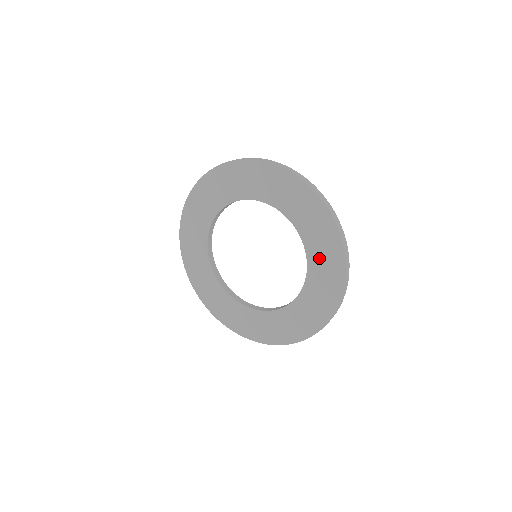
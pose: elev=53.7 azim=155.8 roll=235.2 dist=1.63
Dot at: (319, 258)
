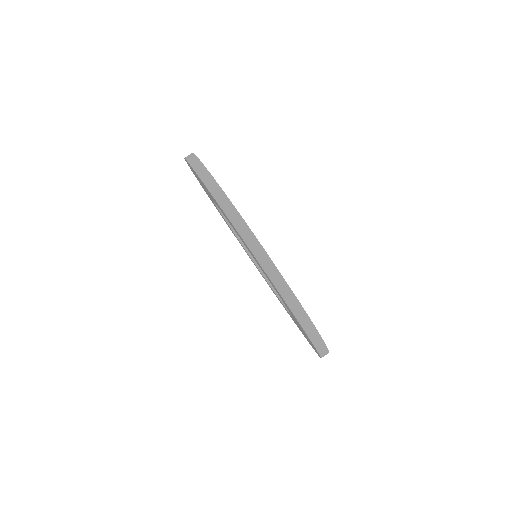
Dot at: occluded
